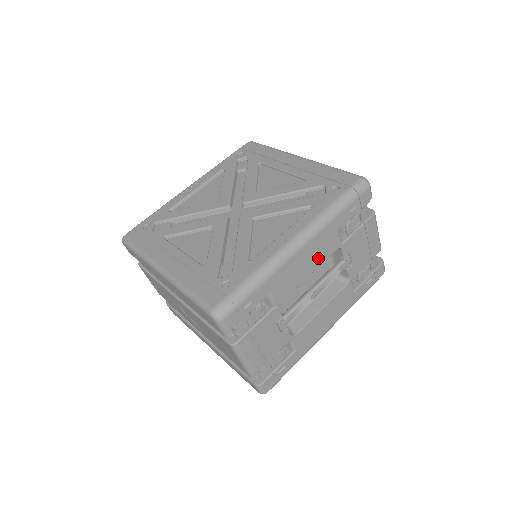
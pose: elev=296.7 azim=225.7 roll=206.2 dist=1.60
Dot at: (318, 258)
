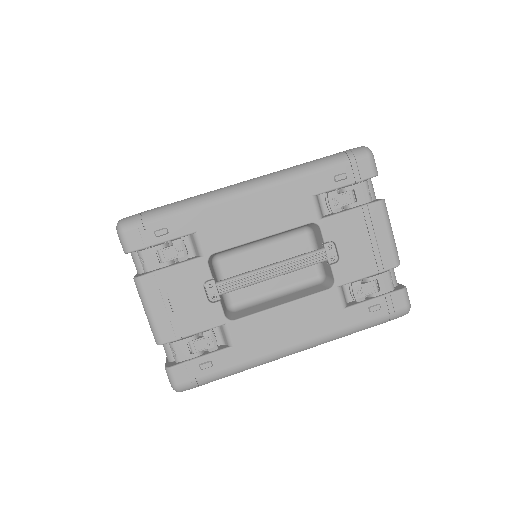
Dot at: (277, 220)
